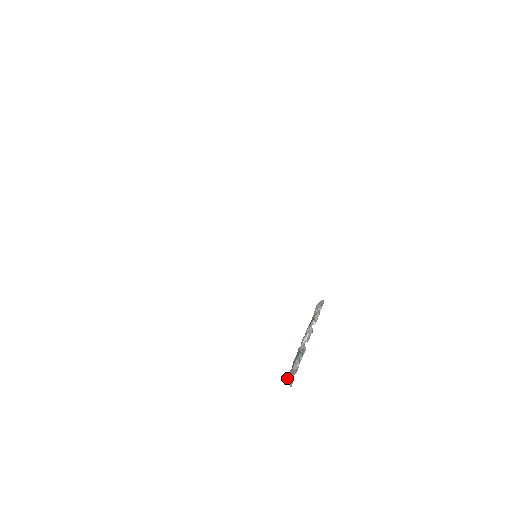
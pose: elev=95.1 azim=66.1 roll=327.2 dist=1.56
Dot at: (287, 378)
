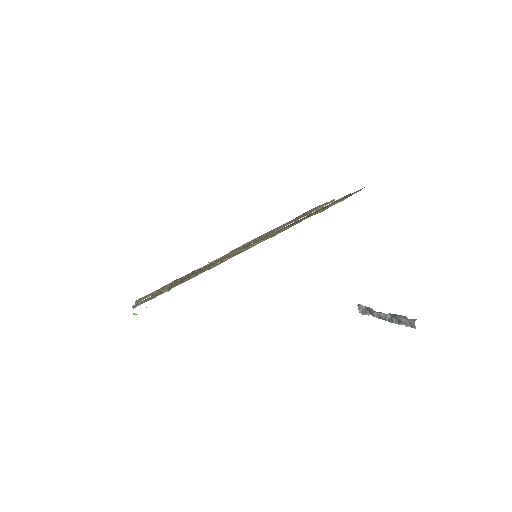
Dot at: (410, 325)
